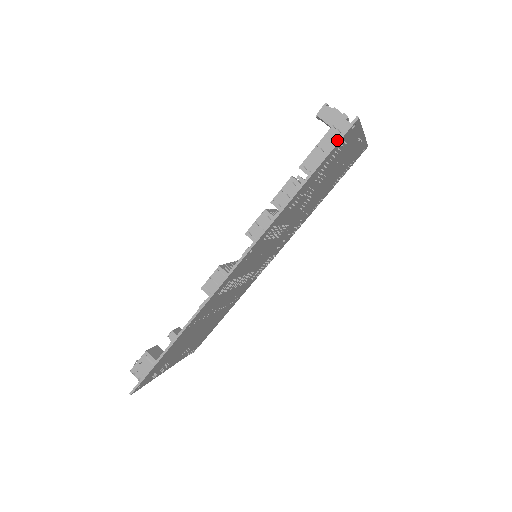
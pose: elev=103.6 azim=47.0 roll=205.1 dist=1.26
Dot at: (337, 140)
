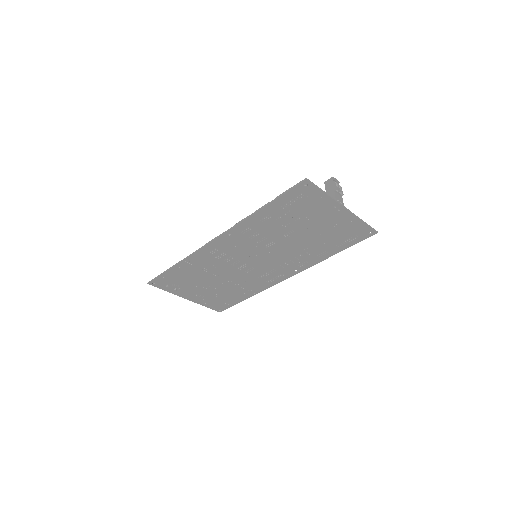
Dot at: (291, 188)
